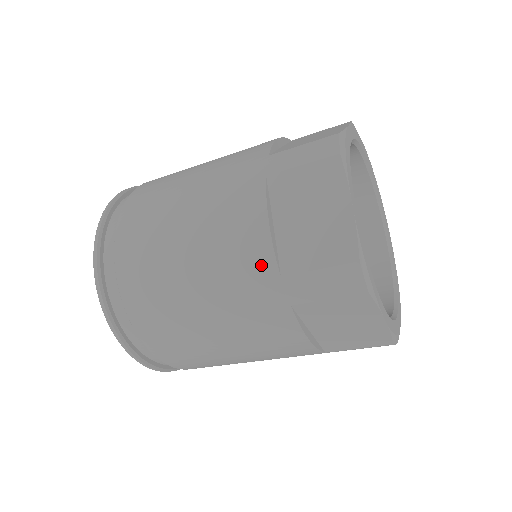
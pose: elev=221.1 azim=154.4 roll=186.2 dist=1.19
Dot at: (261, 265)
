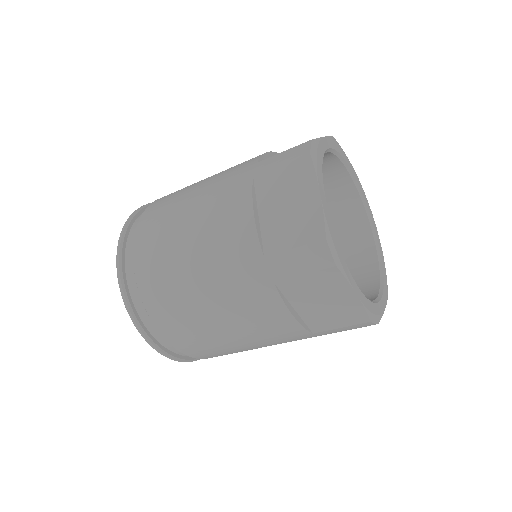
Dot at: (296, 333)
